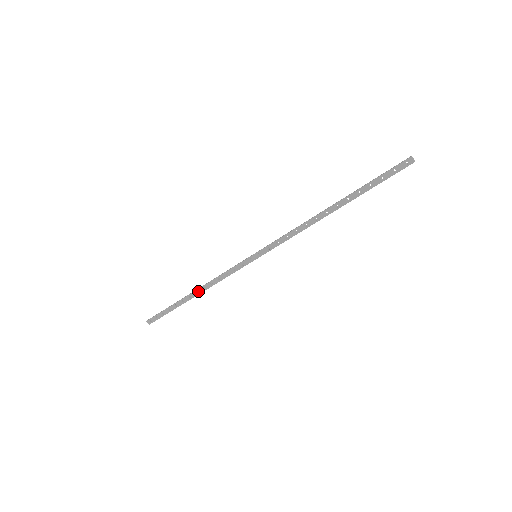
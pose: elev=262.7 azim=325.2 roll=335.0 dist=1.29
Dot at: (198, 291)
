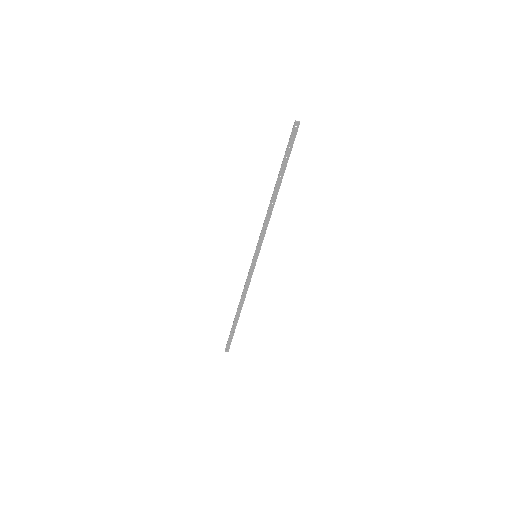
Dot at: (240, 307)
